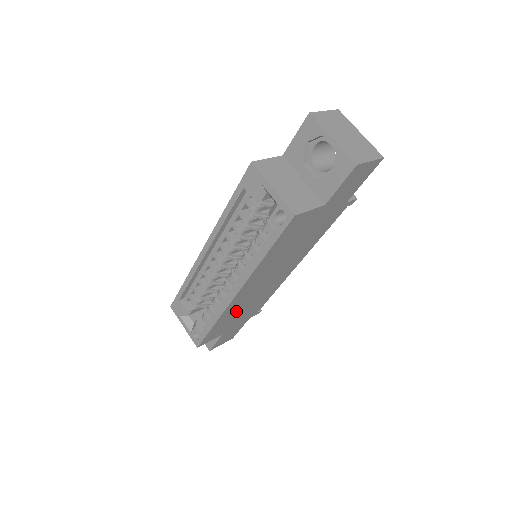
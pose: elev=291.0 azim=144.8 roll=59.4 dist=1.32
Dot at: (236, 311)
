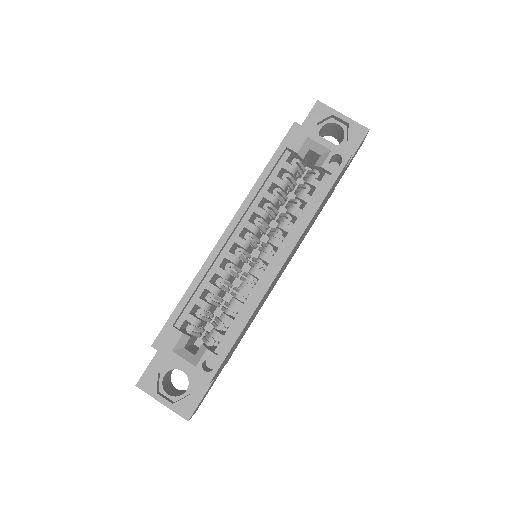
Dot at: occluded
